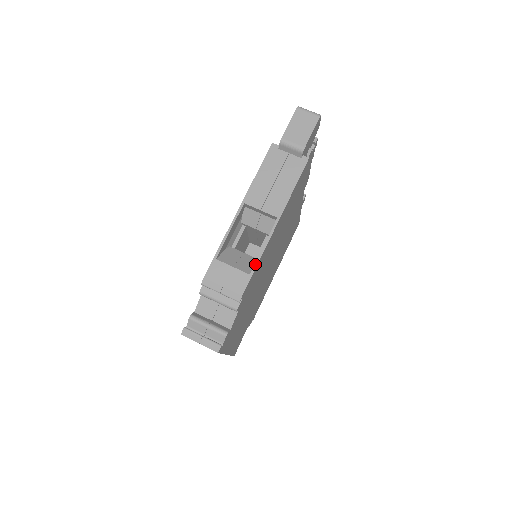
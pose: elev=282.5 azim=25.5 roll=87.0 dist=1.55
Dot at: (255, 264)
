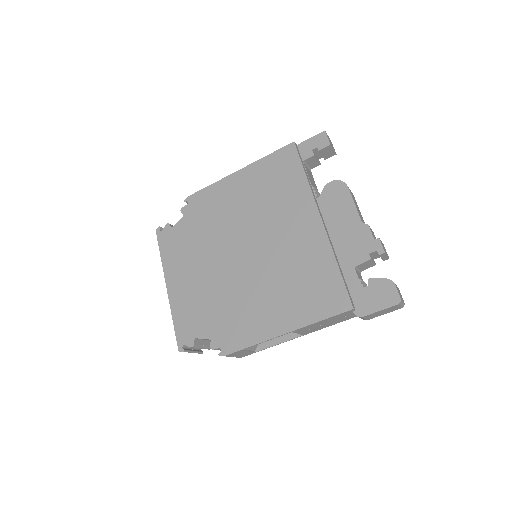
Dot at: (264, 349)
